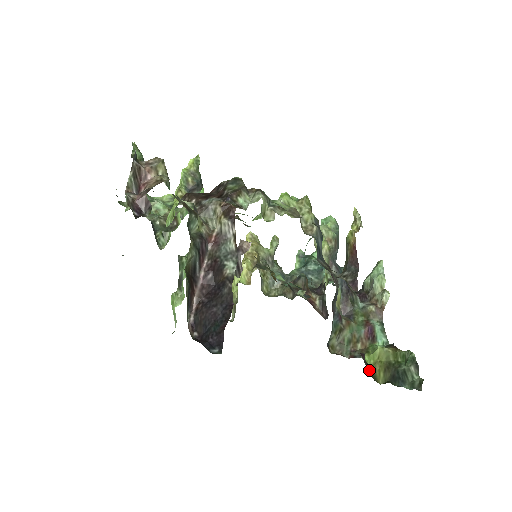
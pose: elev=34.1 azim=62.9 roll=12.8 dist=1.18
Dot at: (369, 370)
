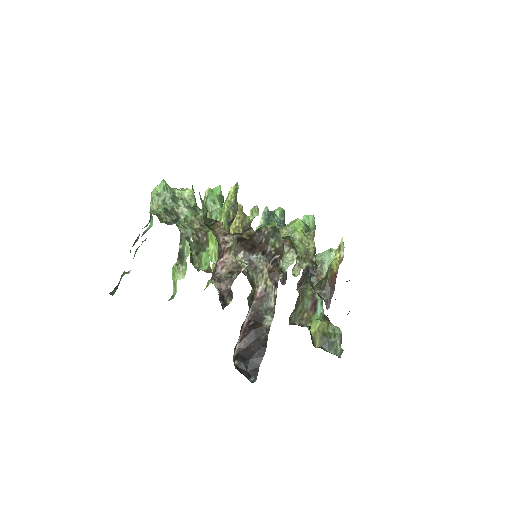
Dot at: (312, 339)
